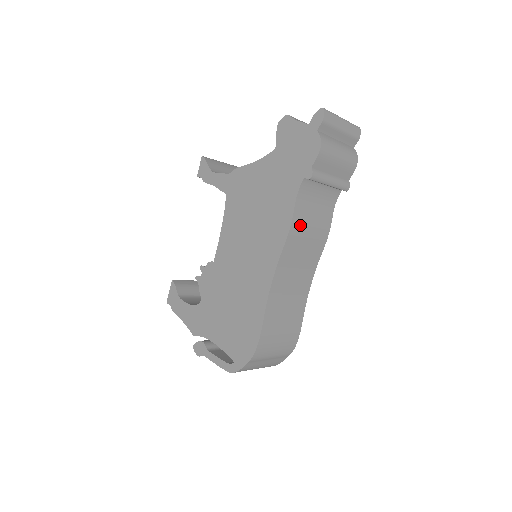
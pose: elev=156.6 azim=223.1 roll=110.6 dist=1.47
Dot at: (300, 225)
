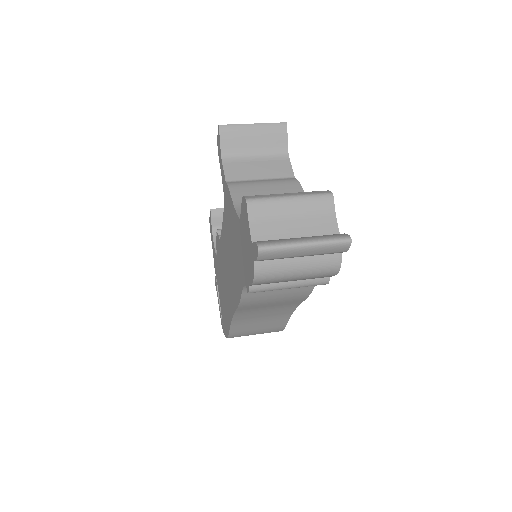
Dot at: (255, 300)
